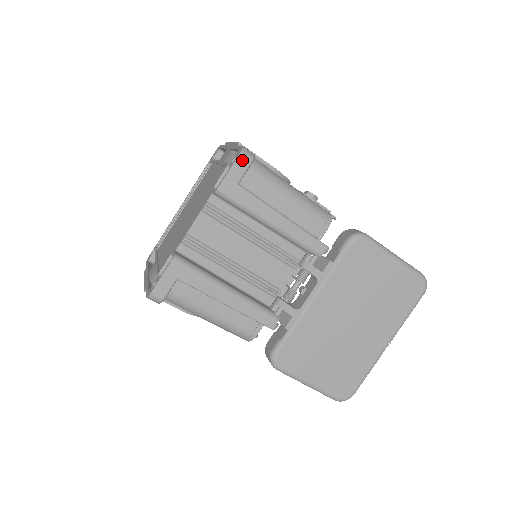
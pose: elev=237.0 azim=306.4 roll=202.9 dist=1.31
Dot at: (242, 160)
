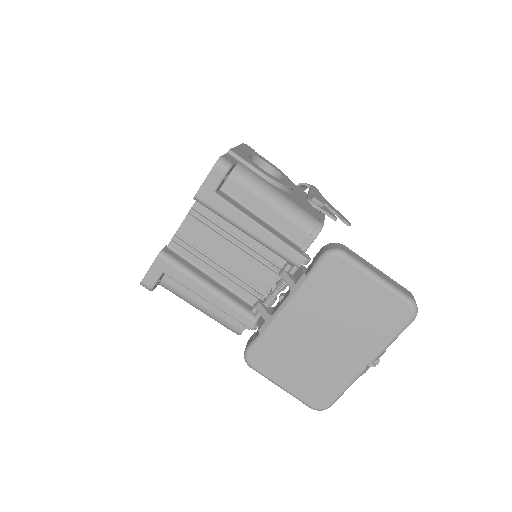
Dot at: (217, 170)
